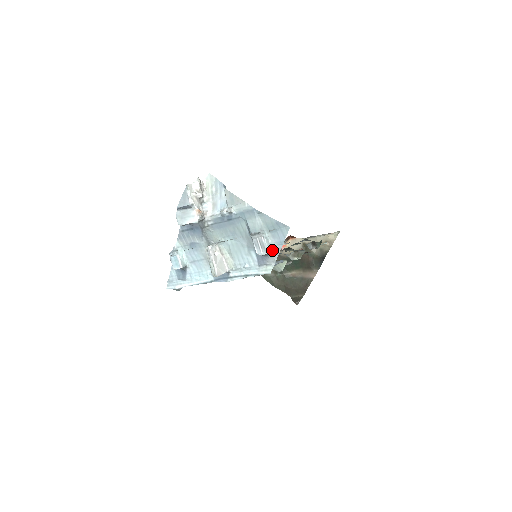
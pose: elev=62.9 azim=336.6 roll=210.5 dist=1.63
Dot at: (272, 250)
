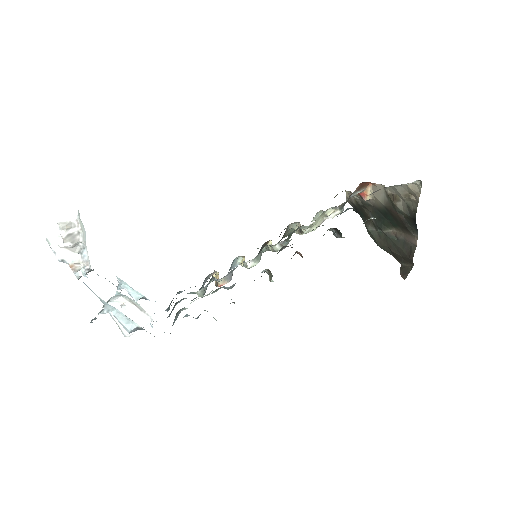
Dot at: (138, 326)
